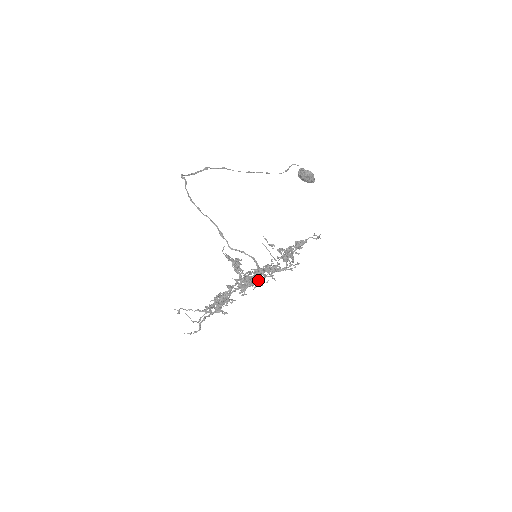
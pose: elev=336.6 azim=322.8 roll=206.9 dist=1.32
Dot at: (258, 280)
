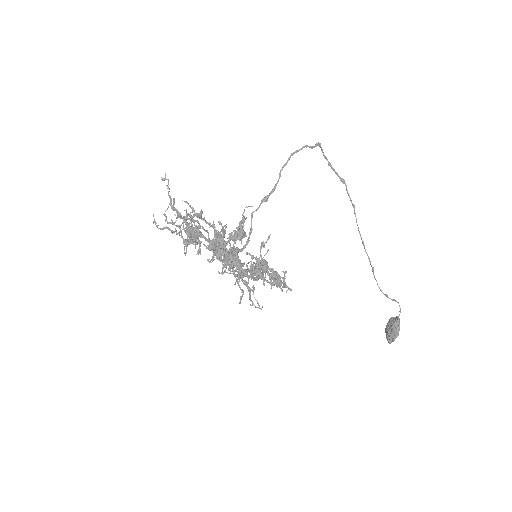
Dot at: (229, 269)
